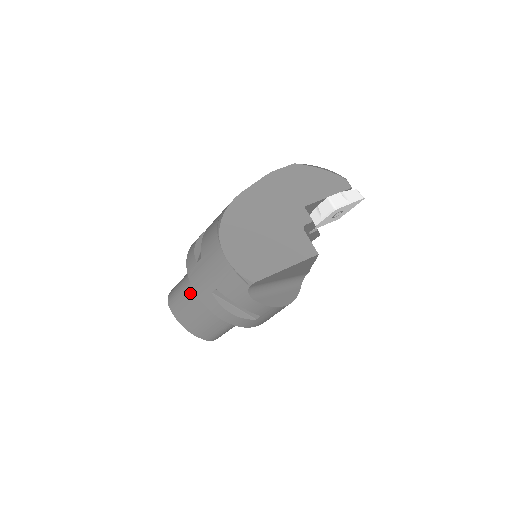
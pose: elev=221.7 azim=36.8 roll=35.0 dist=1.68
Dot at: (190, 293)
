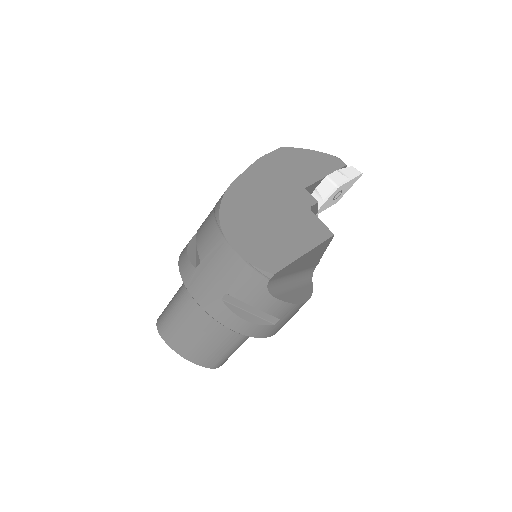
Dot at: (187, 311)
